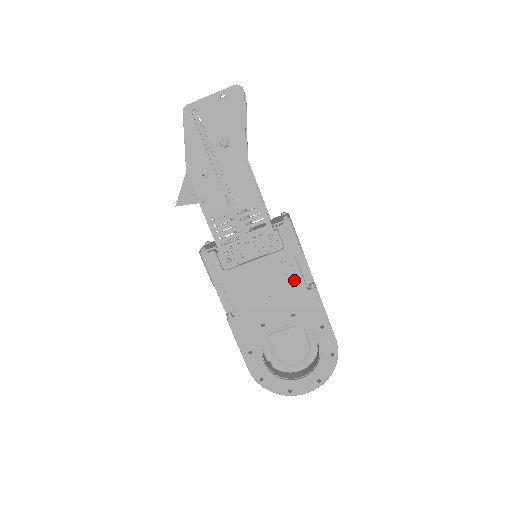
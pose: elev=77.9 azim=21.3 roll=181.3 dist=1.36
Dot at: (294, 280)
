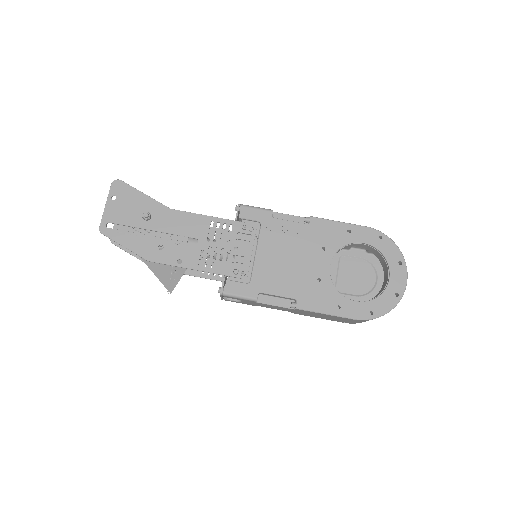
Dot at: (293, 230)
